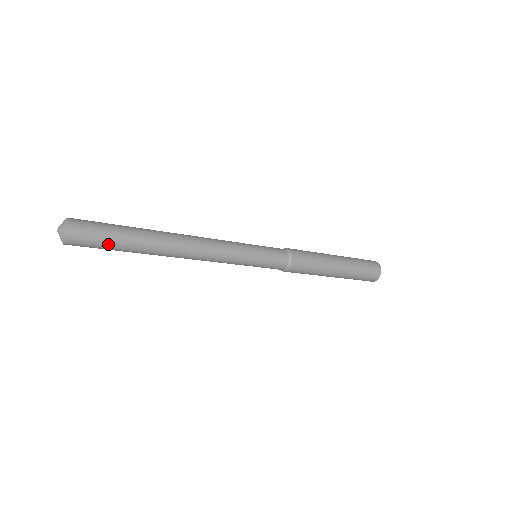
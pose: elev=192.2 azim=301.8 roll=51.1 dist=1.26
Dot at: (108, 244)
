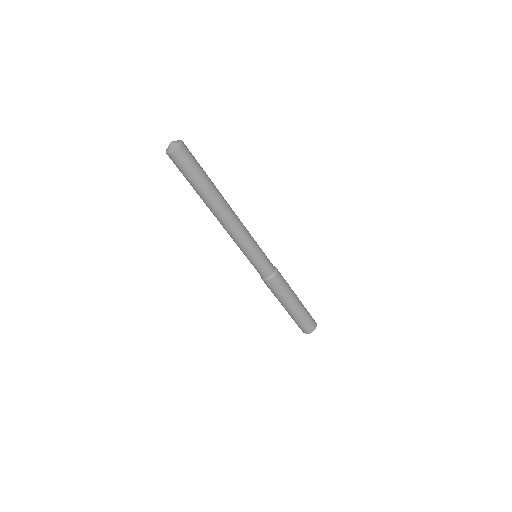
Dot at: (198, 168)
